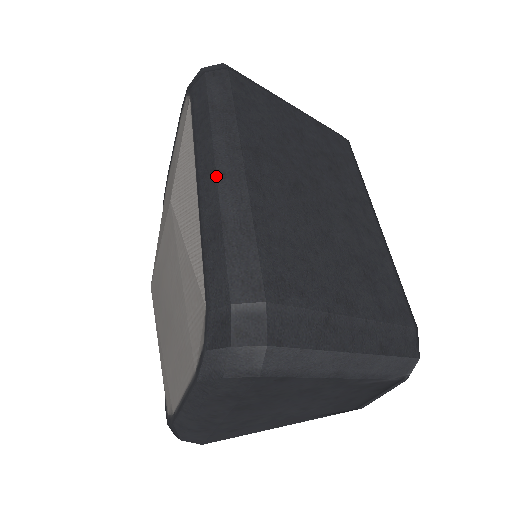
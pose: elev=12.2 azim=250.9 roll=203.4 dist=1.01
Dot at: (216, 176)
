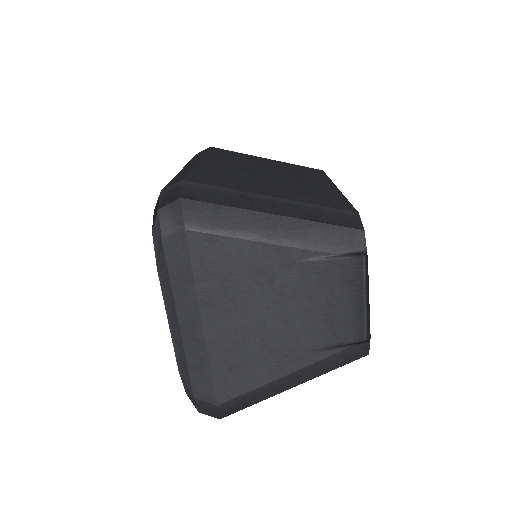
Dot at: occluded
